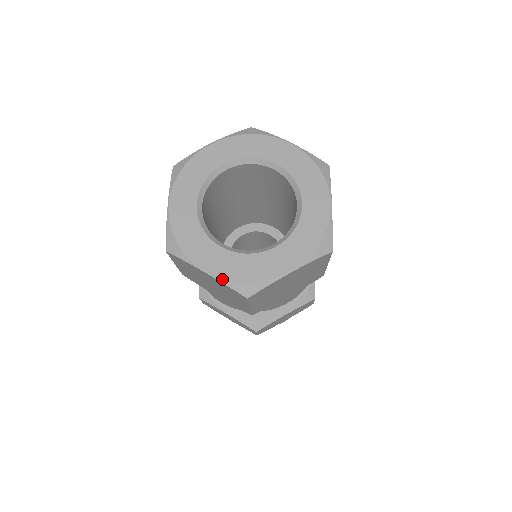
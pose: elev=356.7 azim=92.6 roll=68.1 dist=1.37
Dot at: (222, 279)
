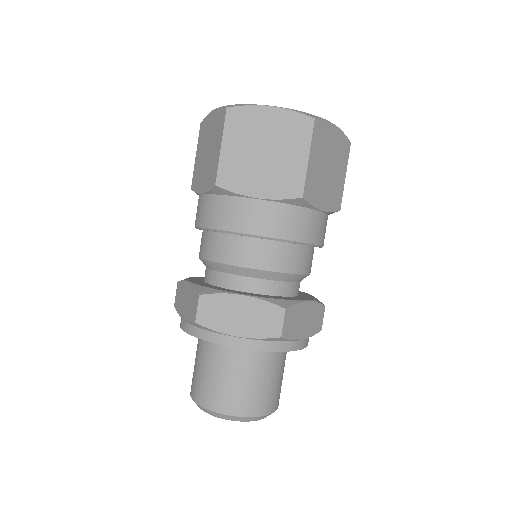
Dot at: (288, 109)
